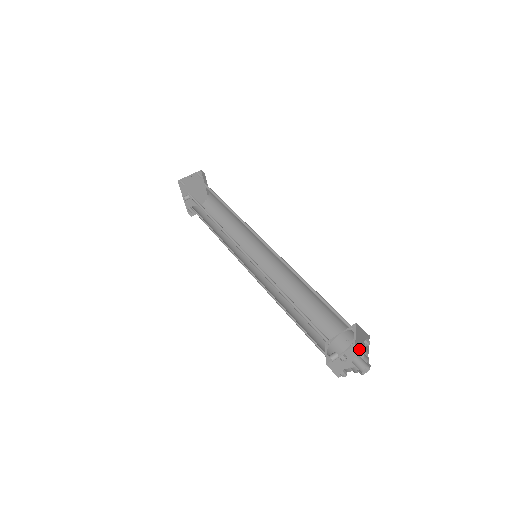
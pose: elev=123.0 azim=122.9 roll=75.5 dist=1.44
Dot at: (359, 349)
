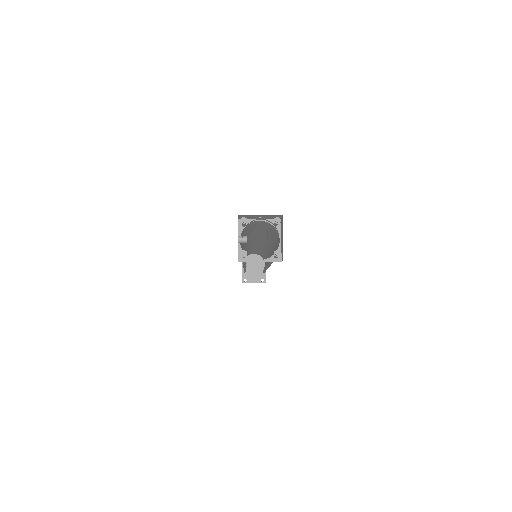
Dot at: (281, 261)
